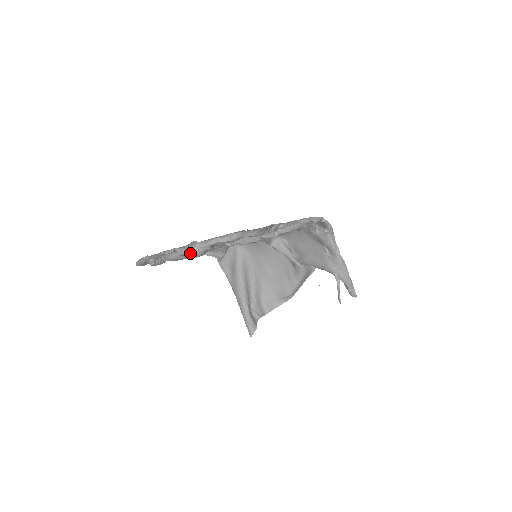
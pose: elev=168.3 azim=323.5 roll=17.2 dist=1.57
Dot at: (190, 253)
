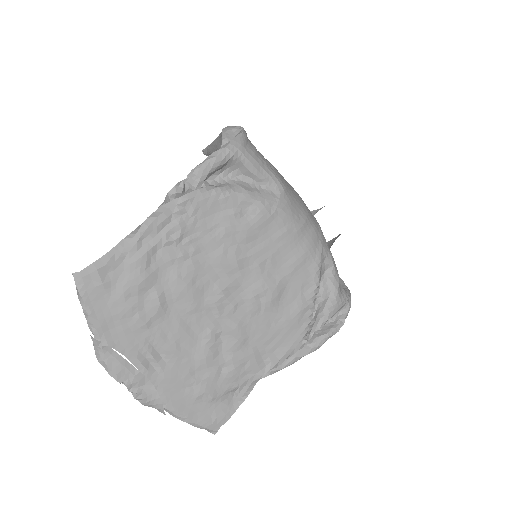
Dot at: (151, 406)
